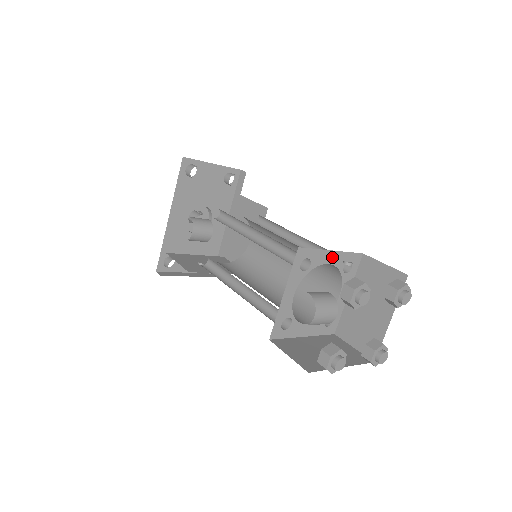
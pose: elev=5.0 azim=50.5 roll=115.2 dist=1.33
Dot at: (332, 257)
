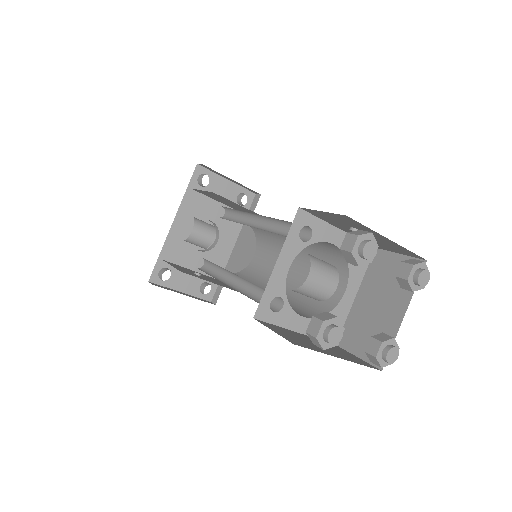
Dot at: (338, 237)
